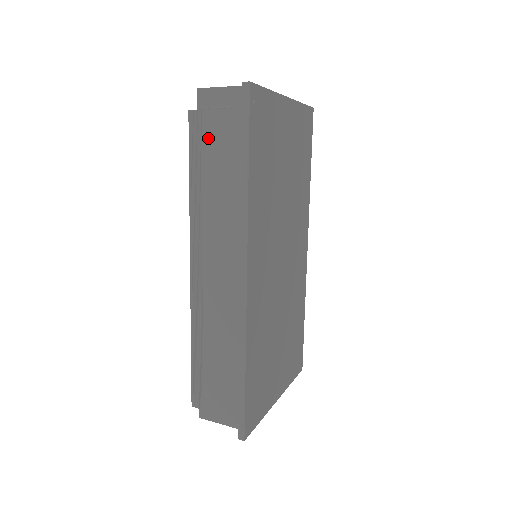
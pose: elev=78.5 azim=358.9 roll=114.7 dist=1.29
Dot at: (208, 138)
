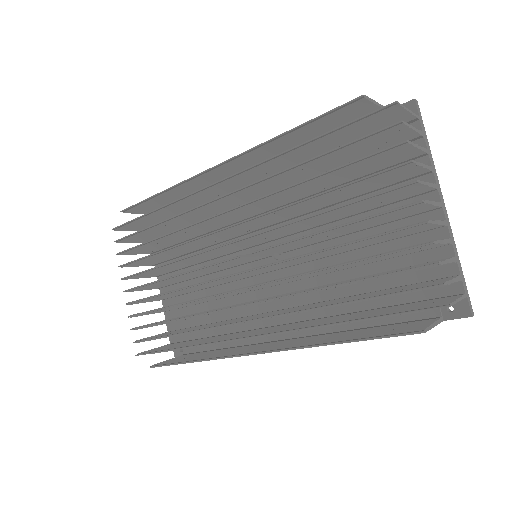
Dot at: occluded
